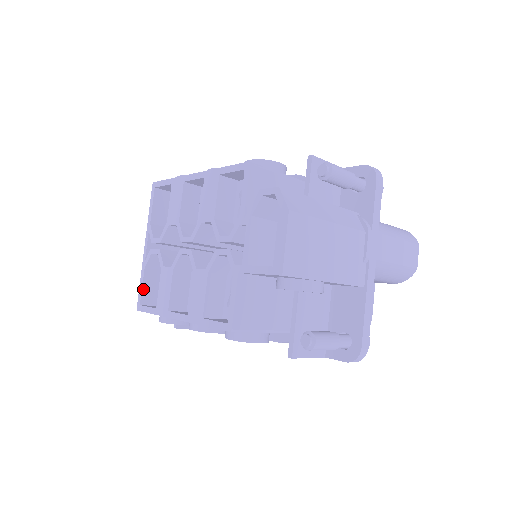
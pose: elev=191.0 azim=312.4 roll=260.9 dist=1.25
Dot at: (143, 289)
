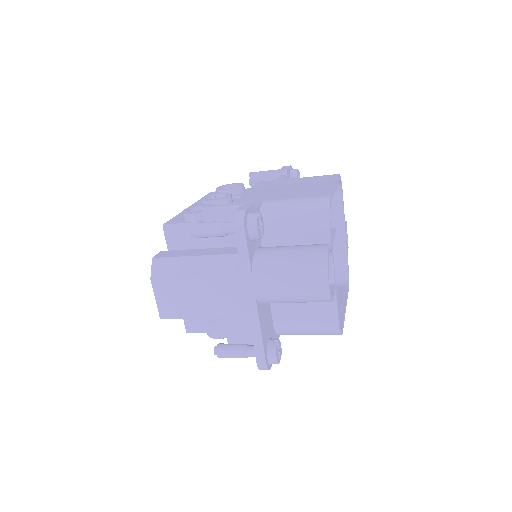
Dot at: occluded
